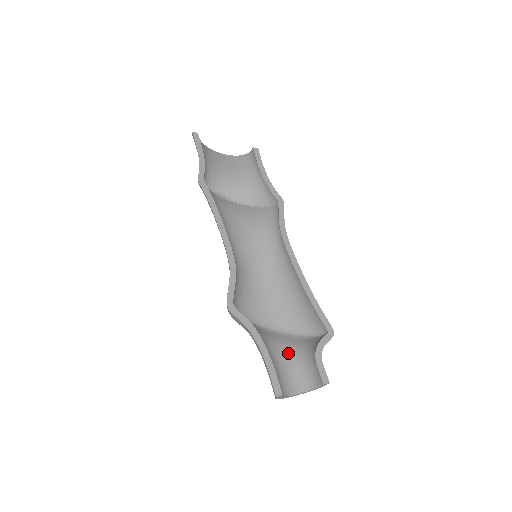
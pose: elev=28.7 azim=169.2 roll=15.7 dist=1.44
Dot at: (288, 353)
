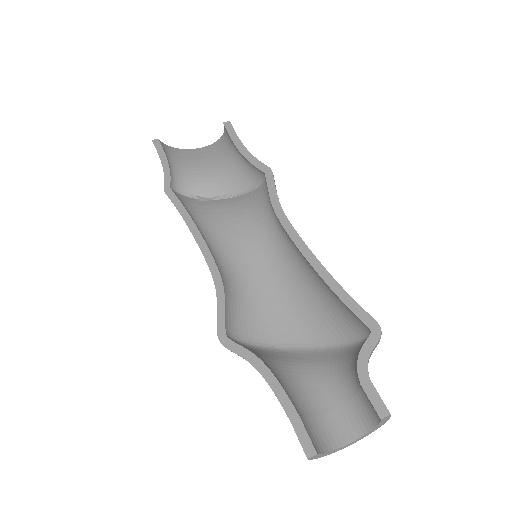
Dot at: (328, 379)
